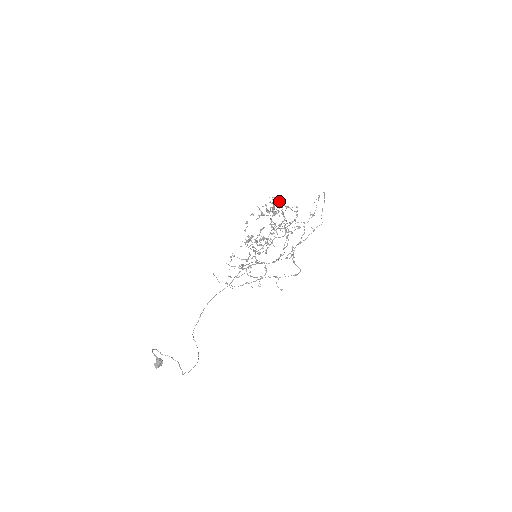
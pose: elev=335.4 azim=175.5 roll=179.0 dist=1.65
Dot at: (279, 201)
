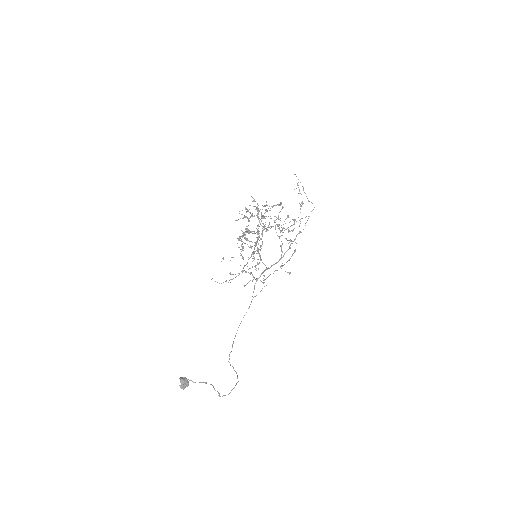
Dot at: (263, 206)
